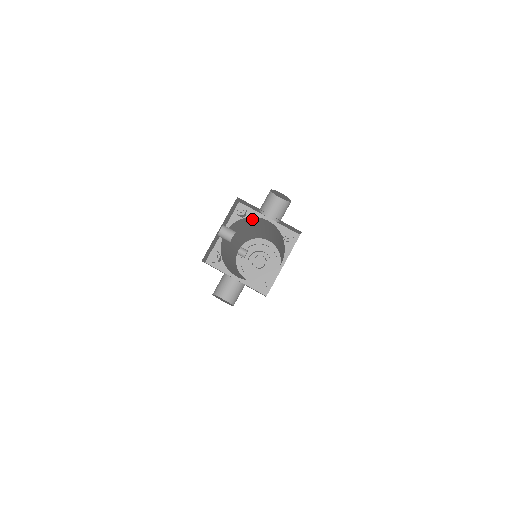
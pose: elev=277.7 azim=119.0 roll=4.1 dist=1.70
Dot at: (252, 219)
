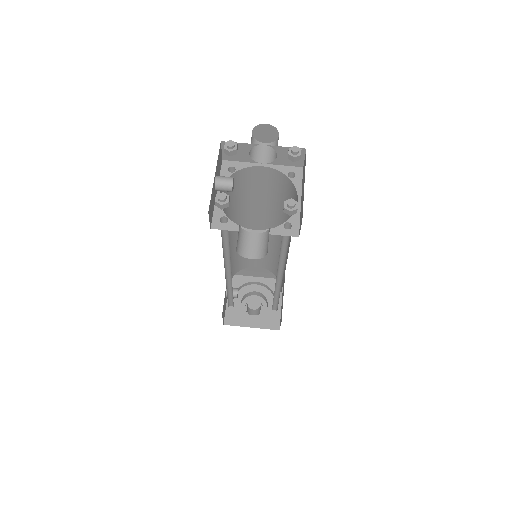
Dot at: (242, 181)
